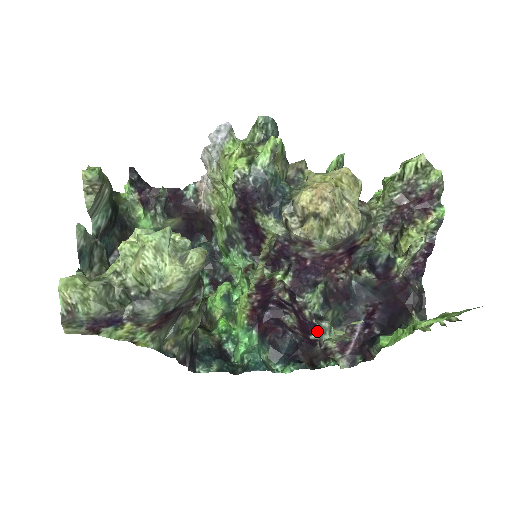
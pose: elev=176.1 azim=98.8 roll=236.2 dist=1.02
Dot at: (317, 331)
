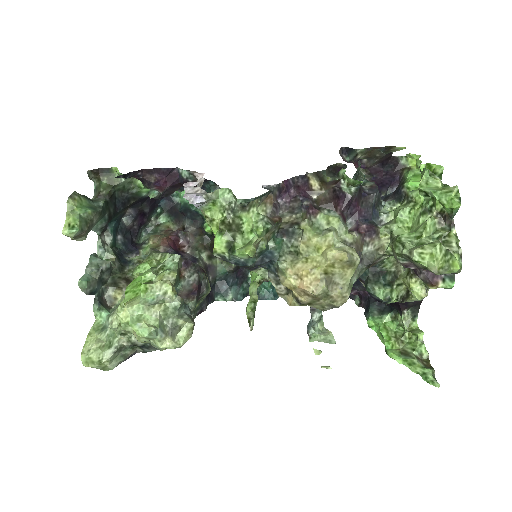
Dot at: occluded
